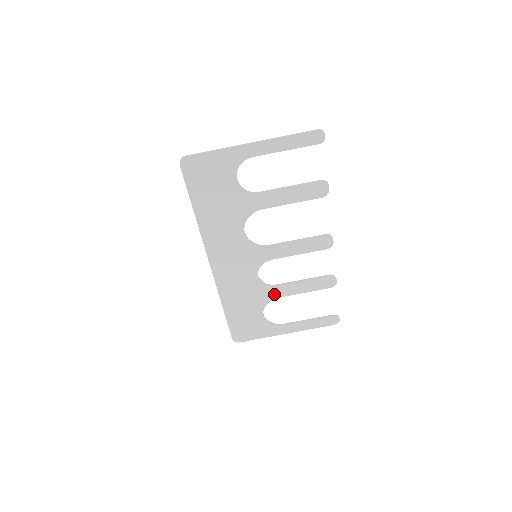
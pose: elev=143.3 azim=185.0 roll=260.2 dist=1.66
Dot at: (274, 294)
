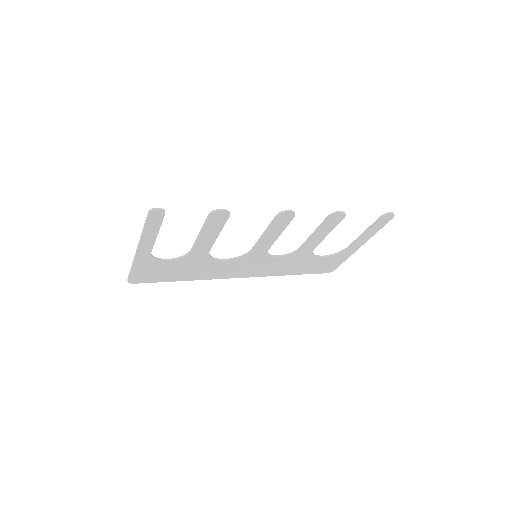
Dot at: (308, 250)
